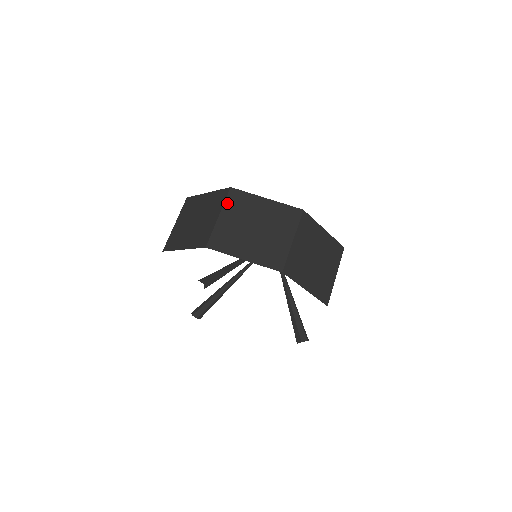
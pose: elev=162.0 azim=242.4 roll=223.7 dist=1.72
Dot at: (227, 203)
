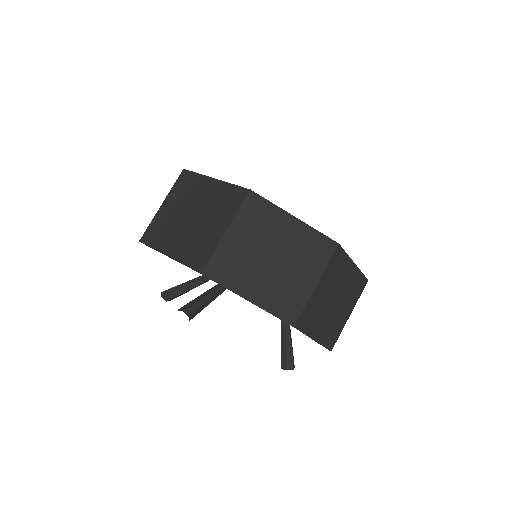
Dot at: (241, 213)
